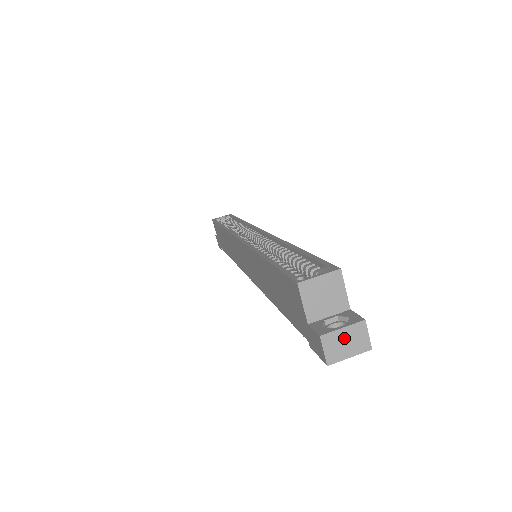
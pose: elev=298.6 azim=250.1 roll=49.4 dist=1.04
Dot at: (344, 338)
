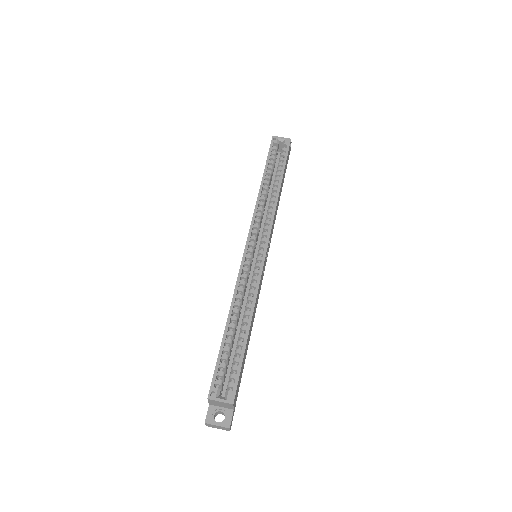
Dot at: (217, 426)
